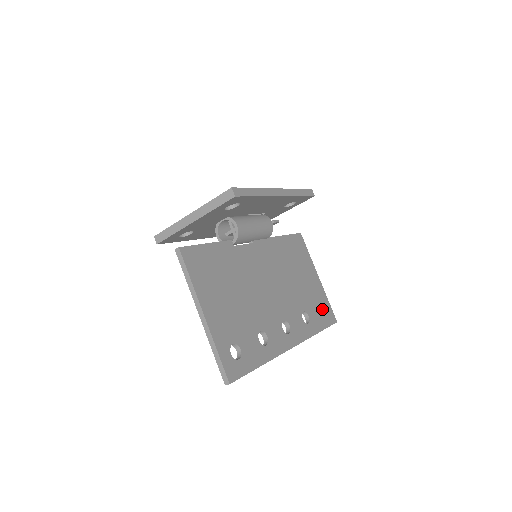
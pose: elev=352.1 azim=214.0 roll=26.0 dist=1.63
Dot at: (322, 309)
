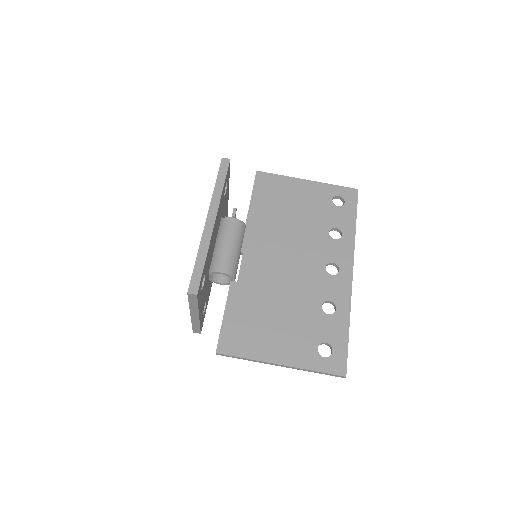
Dot at: (338, 198)
